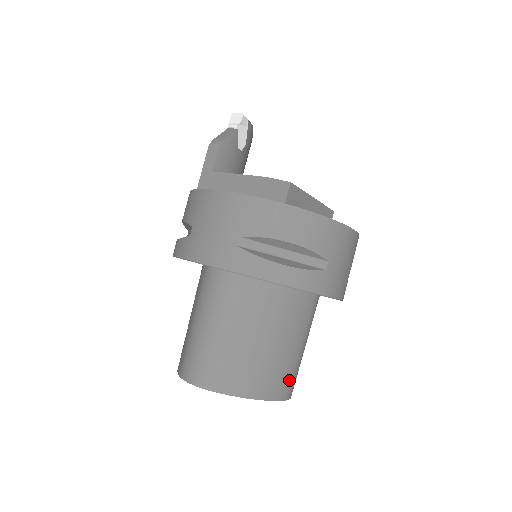
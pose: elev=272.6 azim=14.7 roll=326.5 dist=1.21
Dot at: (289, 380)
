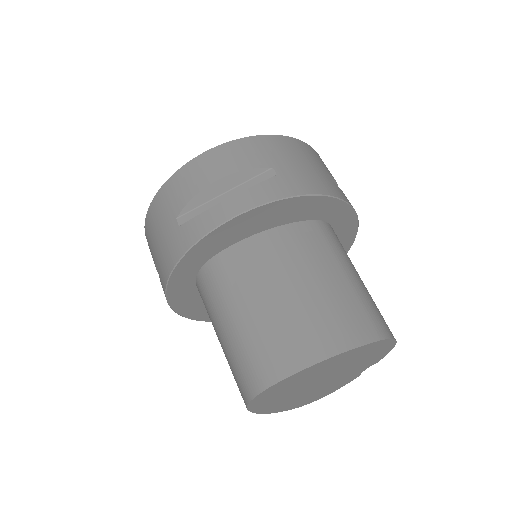
Dot at: (363, 315)
